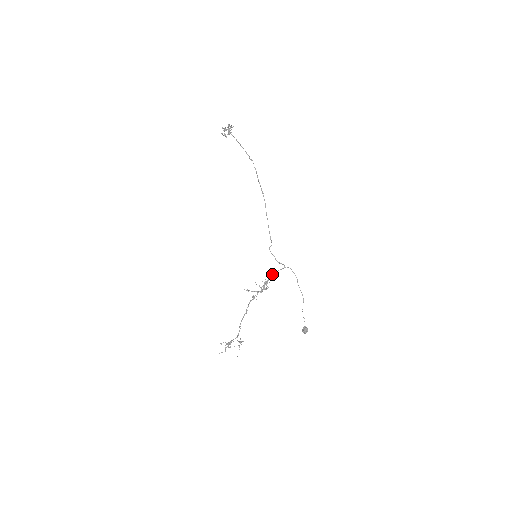
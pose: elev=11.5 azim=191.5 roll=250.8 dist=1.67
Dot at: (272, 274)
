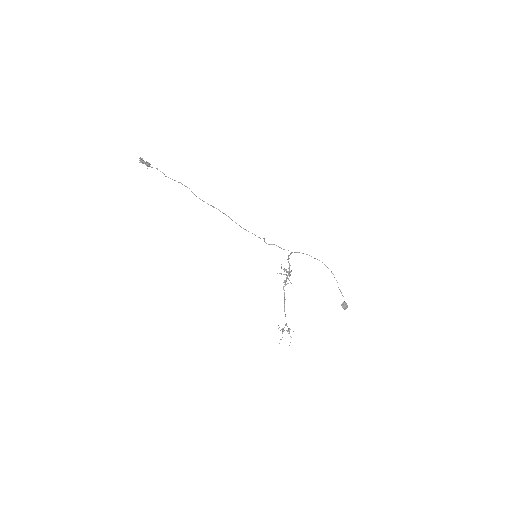
Dot at: (288, 258)
